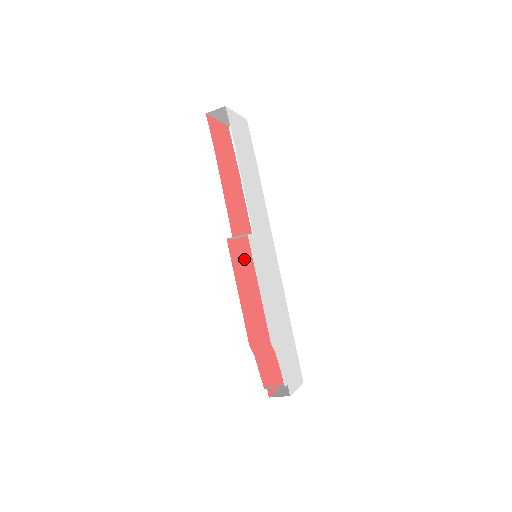
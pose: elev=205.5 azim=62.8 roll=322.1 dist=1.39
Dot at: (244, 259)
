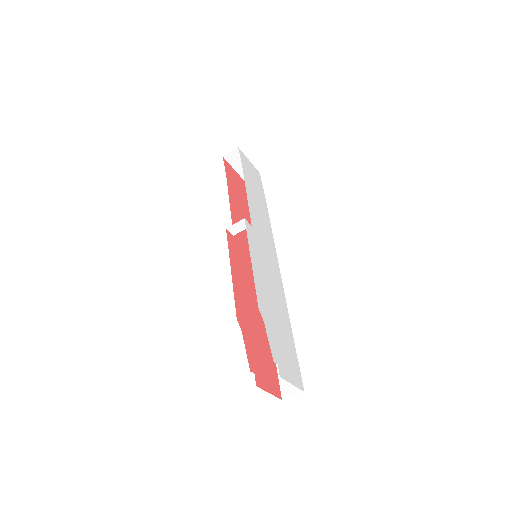
Dot at: (244, 259)
